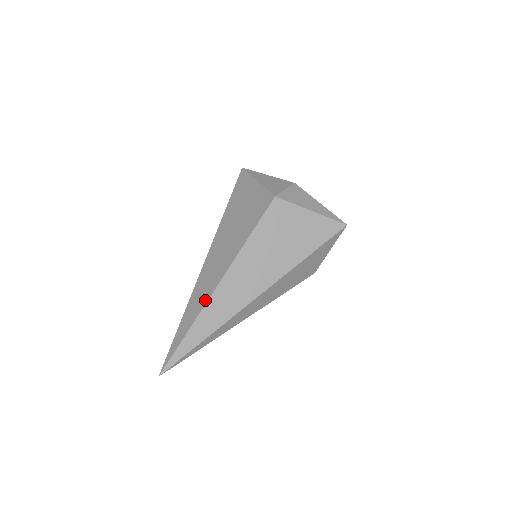
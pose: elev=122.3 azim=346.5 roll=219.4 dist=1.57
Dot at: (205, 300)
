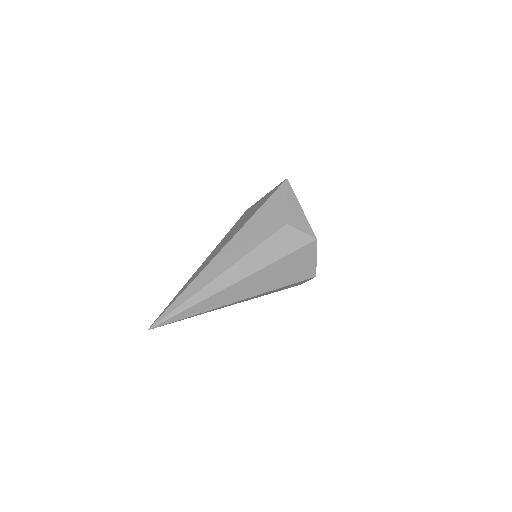
Dot at: occluded
